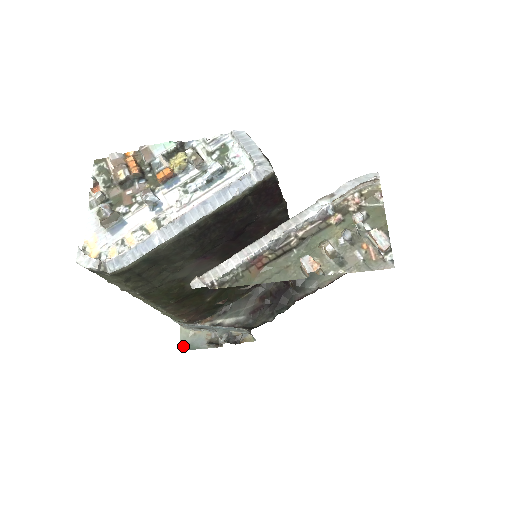
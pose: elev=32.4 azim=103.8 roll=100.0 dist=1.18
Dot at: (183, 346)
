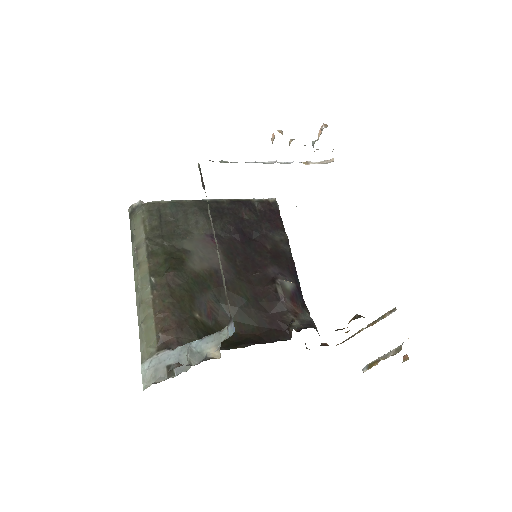
Dot at: occluded
